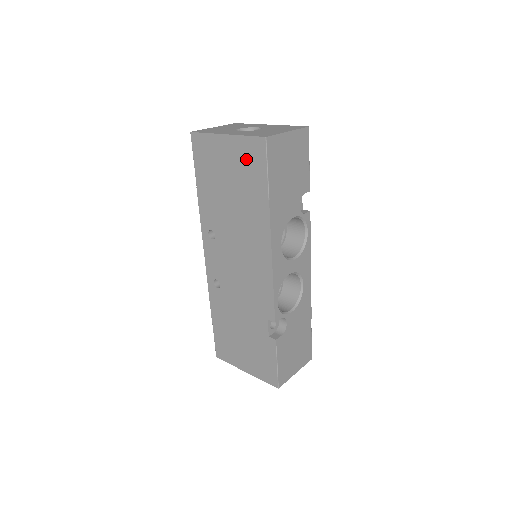
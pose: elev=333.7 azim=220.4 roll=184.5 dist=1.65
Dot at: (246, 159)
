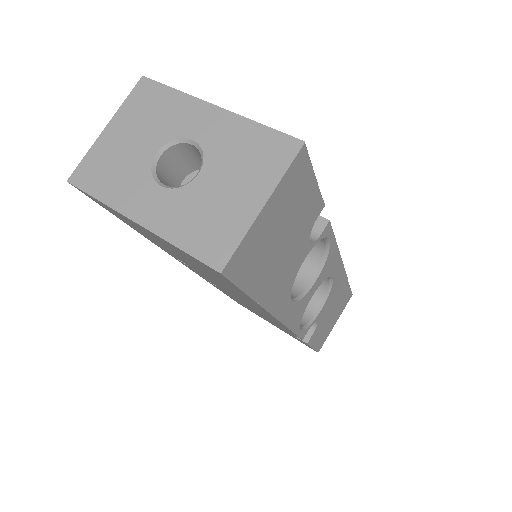
Dot at: (195, 262)
